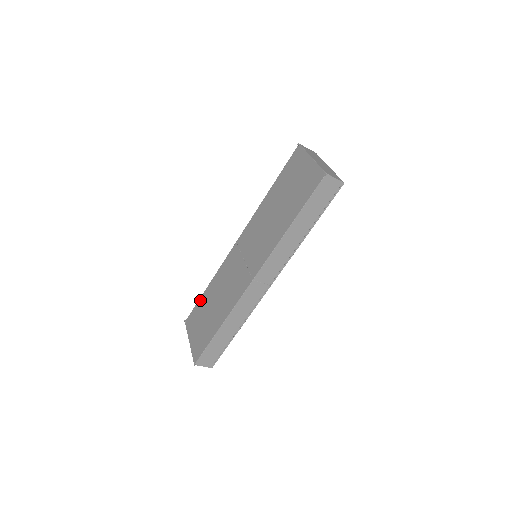
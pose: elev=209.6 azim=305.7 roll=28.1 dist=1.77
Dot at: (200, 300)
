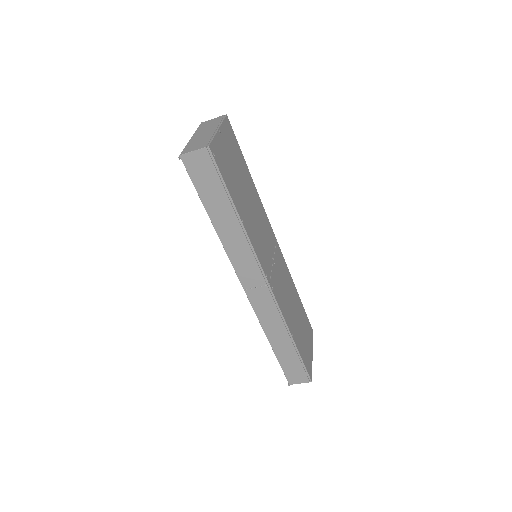
Dot at: occluded
